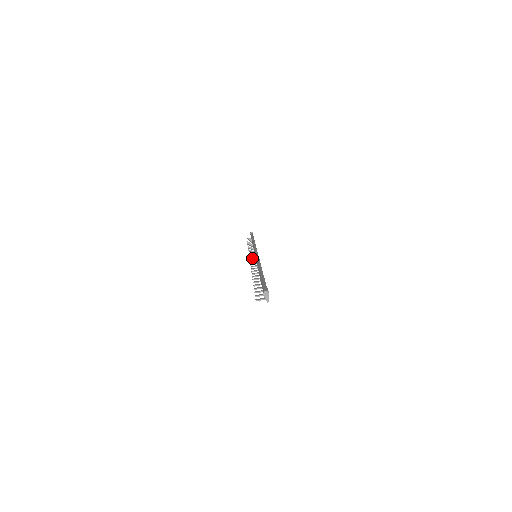
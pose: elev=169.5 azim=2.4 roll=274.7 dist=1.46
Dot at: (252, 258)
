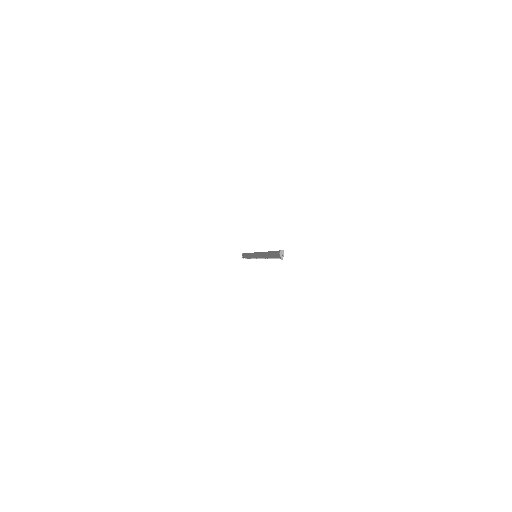
Dot at: occluded
